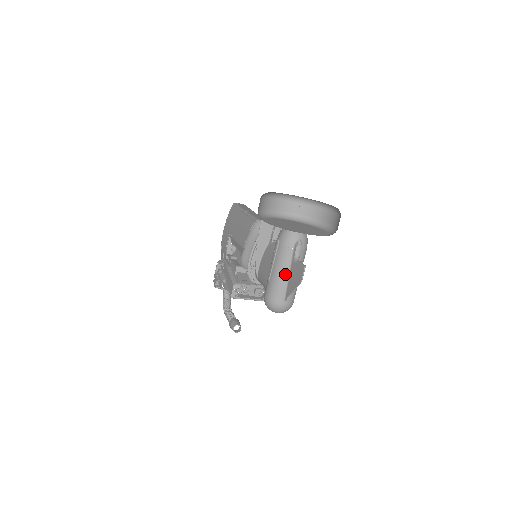
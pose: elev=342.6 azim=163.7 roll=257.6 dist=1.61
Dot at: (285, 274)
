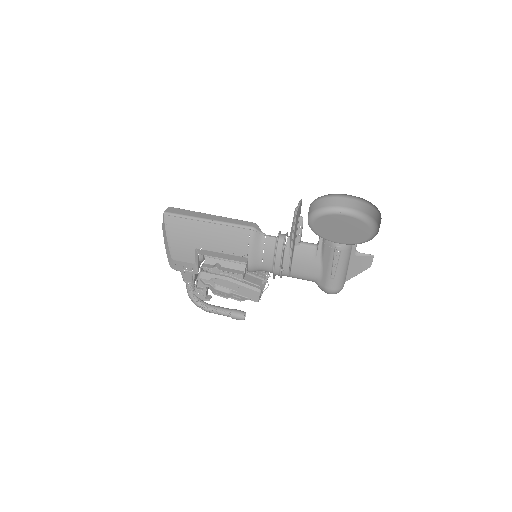
Dot at: (347, 266)
